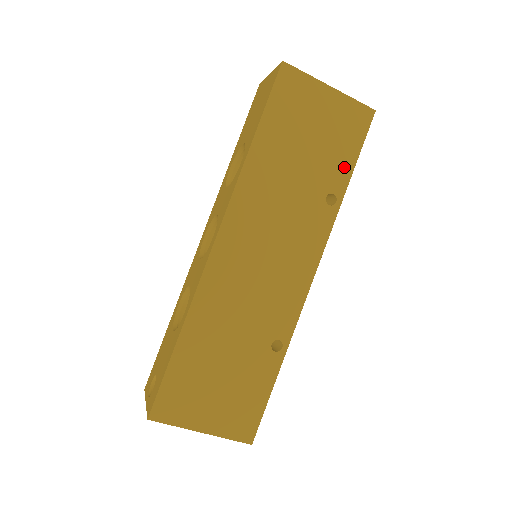
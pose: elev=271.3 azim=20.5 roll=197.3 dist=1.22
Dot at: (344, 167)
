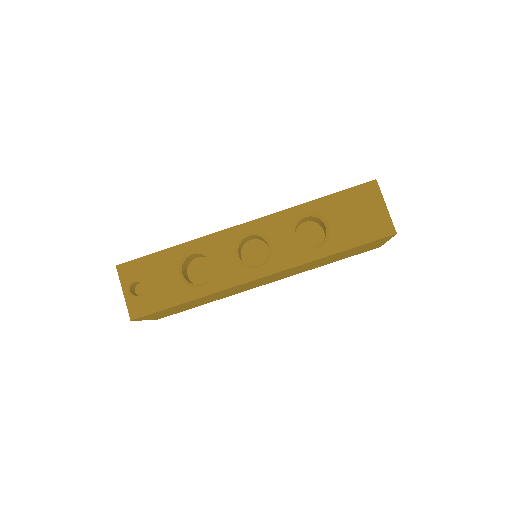
Dot at: occluded
